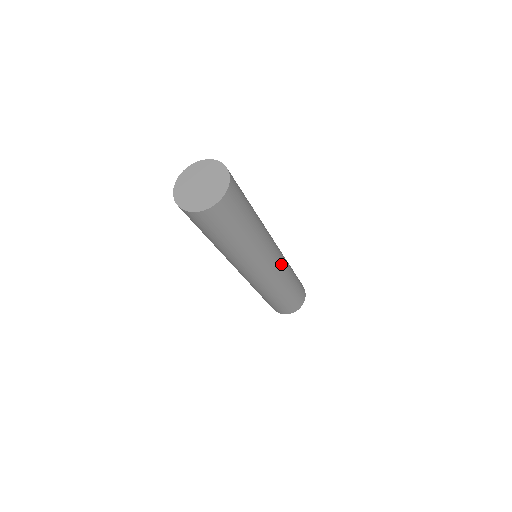
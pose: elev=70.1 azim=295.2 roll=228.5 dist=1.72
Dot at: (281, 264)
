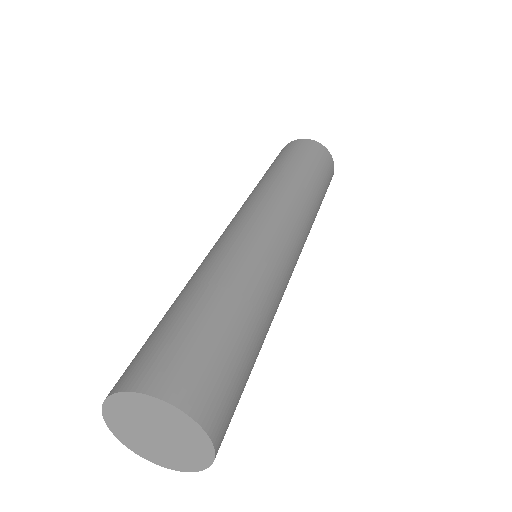
Dot at: (284, 260)
